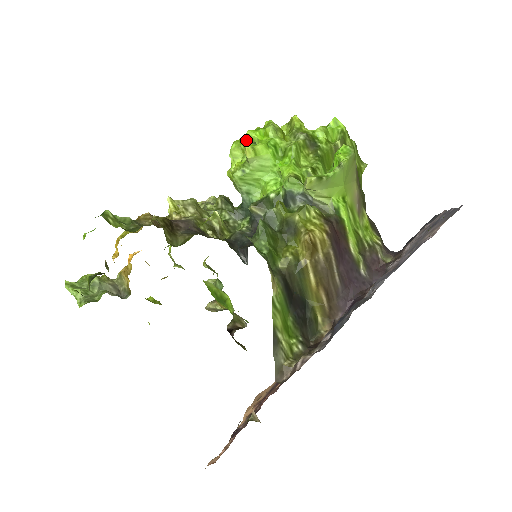
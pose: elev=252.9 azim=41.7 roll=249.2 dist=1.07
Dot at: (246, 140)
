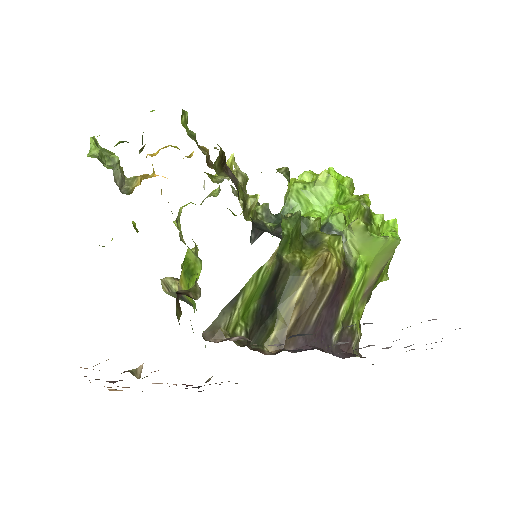
Dot at: occluded
